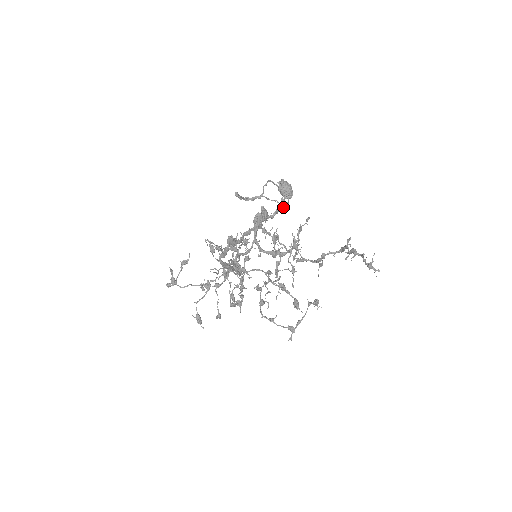
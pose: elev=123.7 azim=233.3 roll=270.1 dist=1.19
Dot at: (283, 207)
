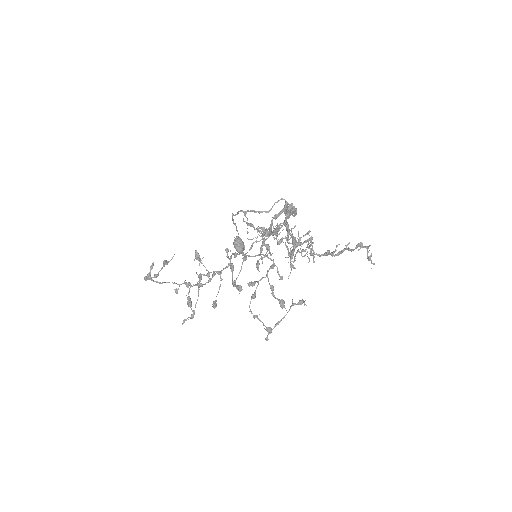
Dot at: occluded
